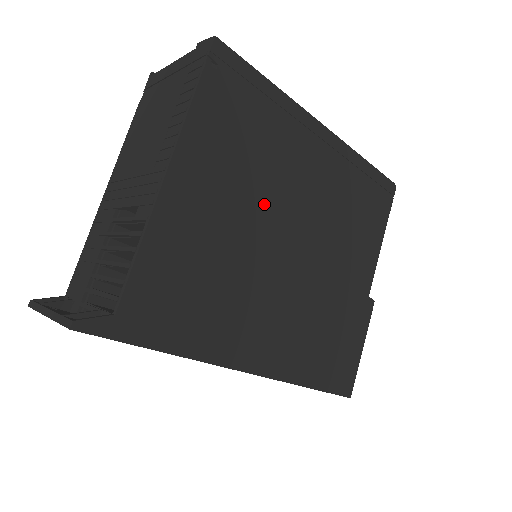
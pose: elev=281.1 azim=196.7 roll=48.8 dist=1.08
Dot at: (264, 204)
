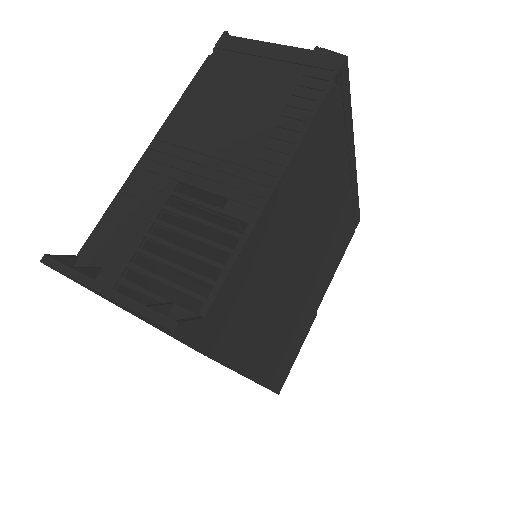
Dot at: (308, 223)
